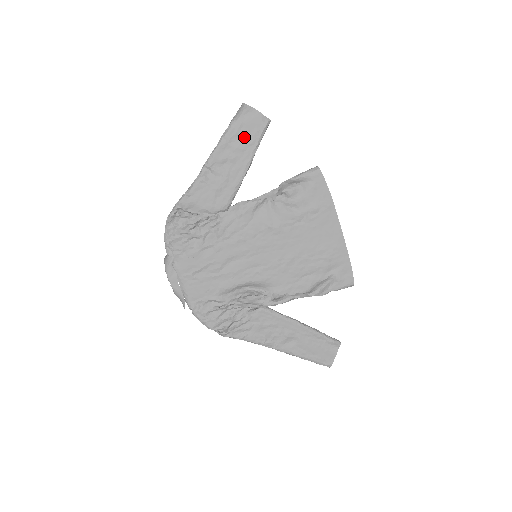
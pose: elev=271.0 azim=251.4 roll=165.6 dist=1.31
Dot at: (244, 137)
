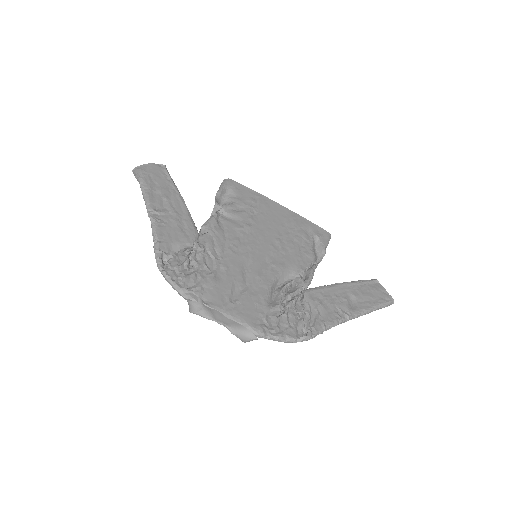
Dot at: (158, 182)
